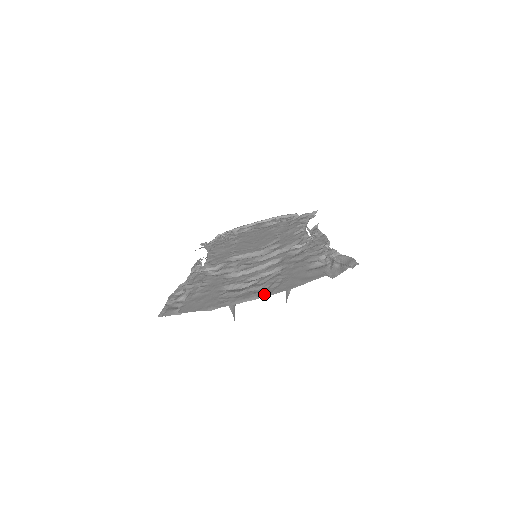
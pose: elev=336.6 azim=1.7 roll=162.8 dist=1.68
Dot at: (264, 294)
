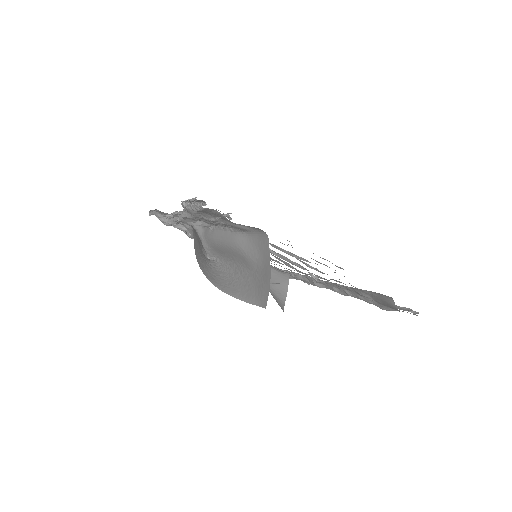
Dot at: occluded
